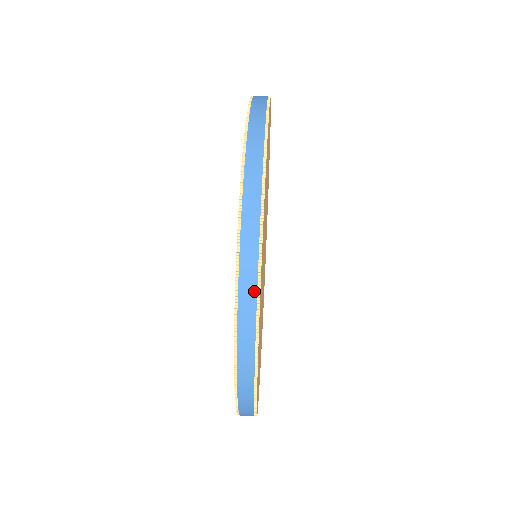
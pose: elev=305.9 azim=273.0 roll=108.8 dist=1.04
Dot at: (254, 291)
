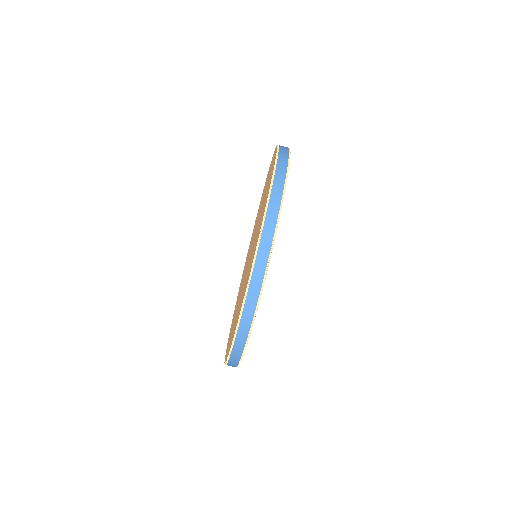
Dot at: (251, 317)
